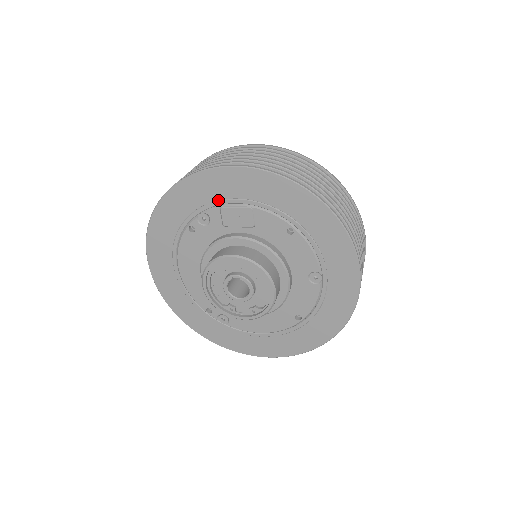
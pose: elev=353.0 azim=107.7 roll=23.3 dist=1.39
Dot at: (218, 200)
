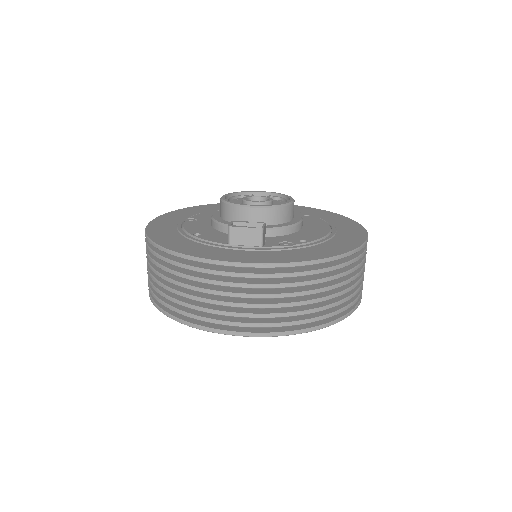
Dot at: occluded
